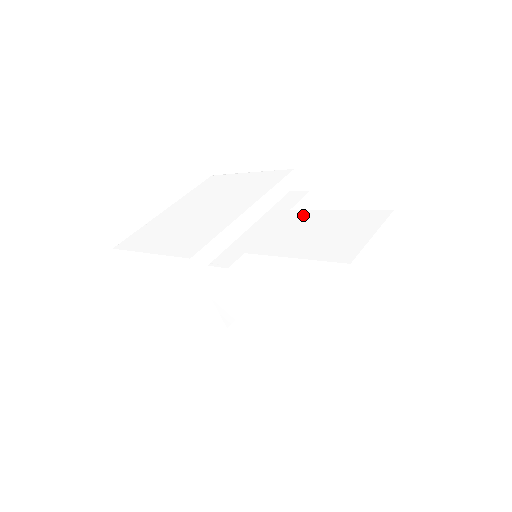
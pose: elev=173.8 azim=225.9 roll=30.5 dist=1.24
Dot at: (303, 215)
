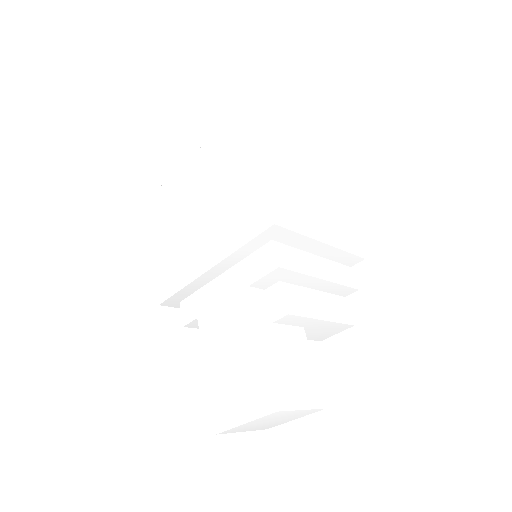
Dot at: (246, 314)
